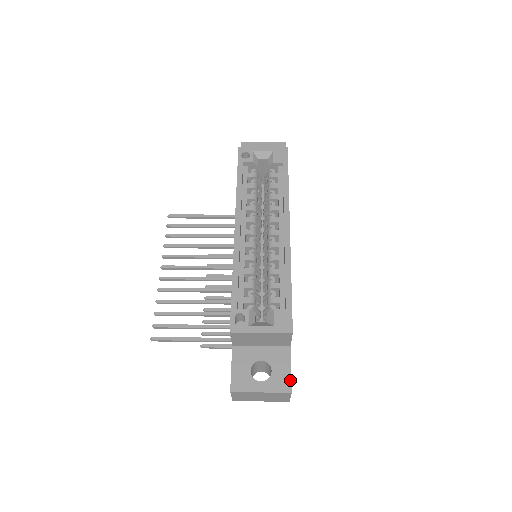
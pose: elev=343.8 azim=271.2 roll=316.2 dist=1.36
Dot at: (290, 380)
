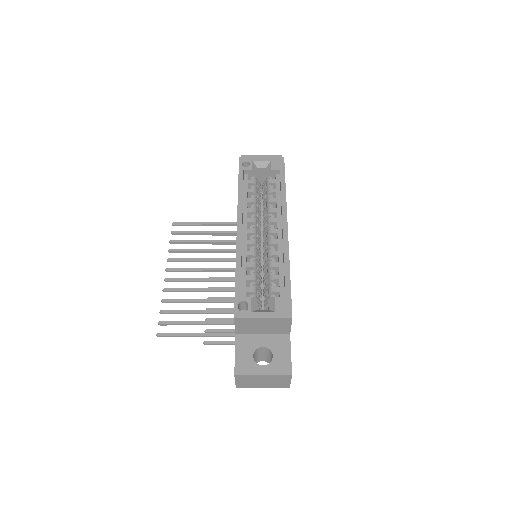
Dot at: (290, 364)
